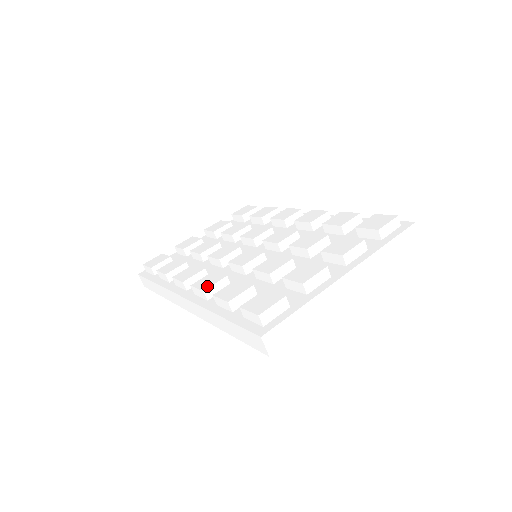
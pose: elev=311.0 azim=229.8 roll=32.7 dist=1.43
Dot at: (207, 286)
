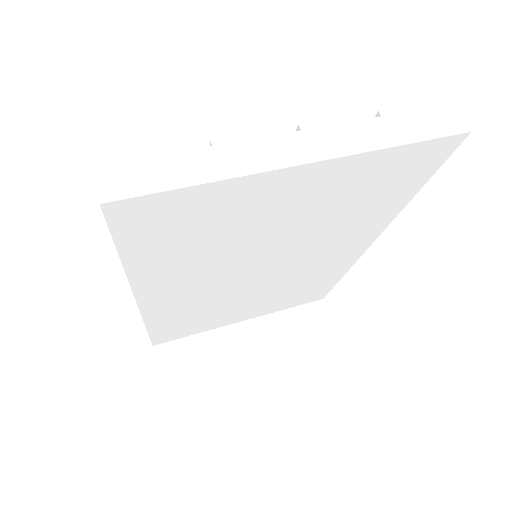
Dot at: occluded
